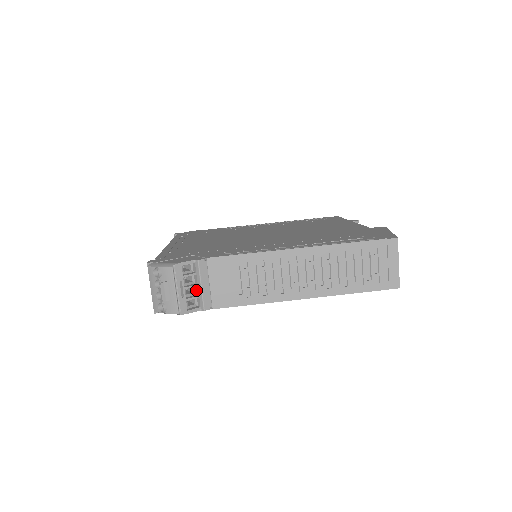
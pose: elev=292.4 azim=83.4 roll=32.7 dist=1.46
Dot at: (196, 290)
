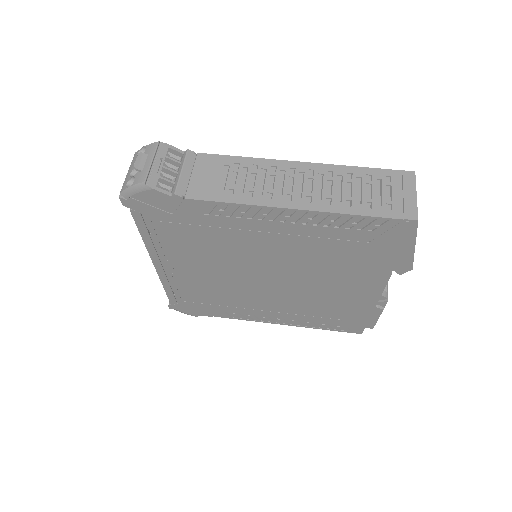
Dot at: (174, 181)
